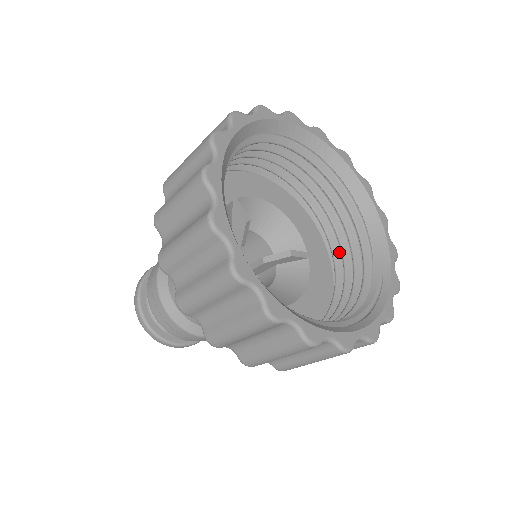
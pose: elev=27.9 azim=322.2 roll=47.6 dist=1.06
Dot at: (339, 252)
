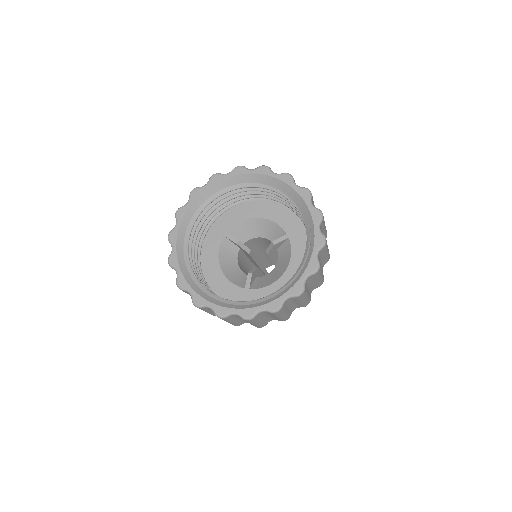
Dot at: occluded
